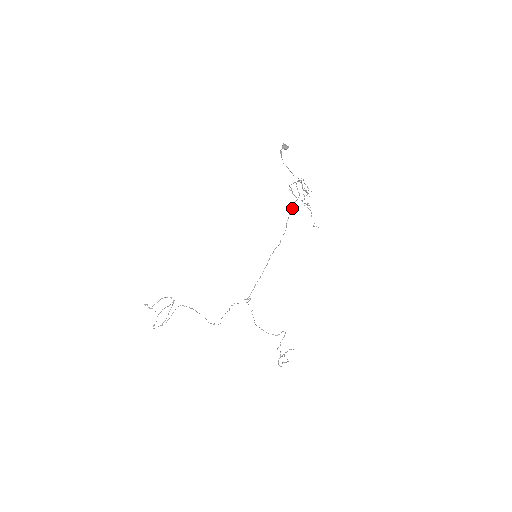
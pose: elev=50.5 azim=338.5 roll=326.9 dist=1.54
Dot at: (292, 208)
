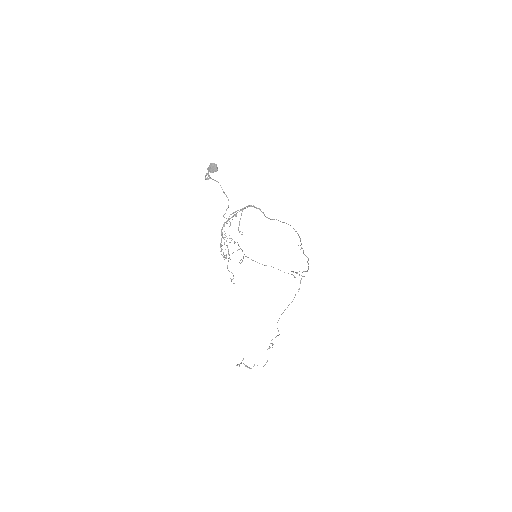
Dot at: occluded
